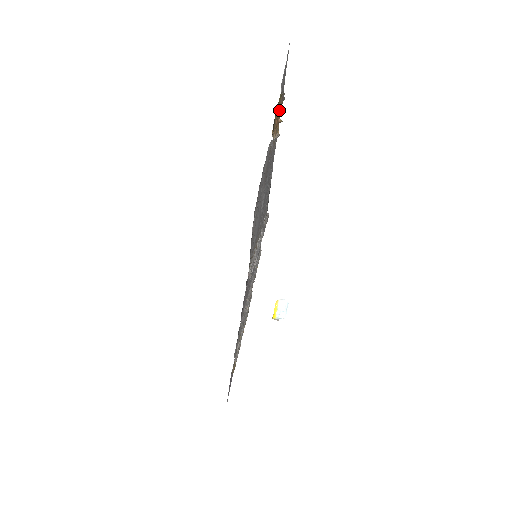
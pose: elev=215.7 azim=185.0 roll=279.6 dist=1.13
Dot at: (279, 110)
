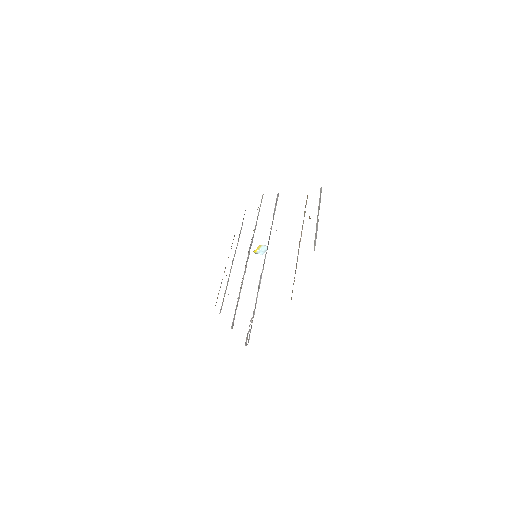
Dot at: occluded
